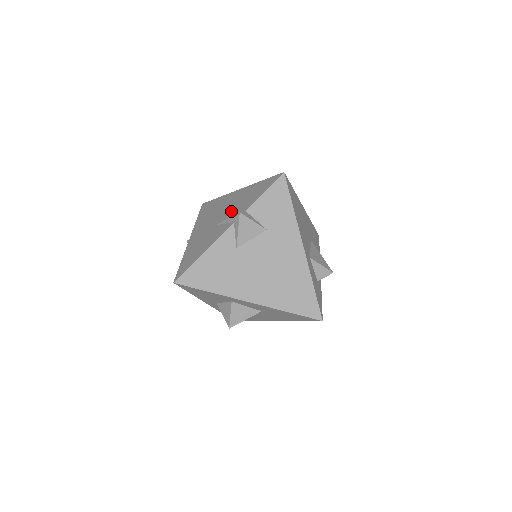
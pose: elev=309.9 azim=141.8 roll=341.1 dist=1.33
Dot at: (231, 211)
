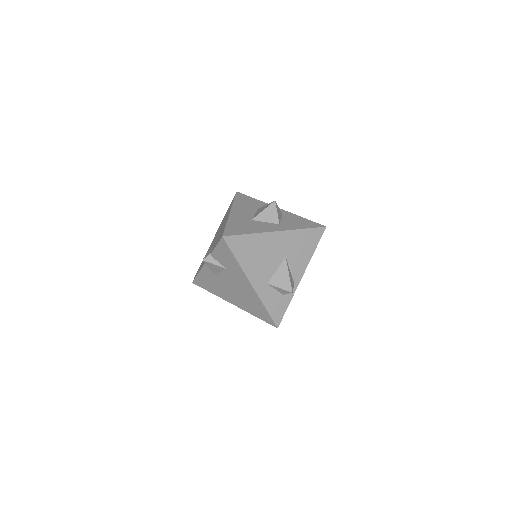
Dot at: (215, 240)
